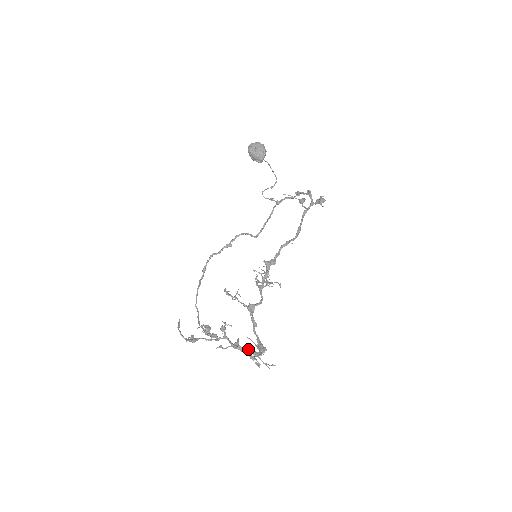
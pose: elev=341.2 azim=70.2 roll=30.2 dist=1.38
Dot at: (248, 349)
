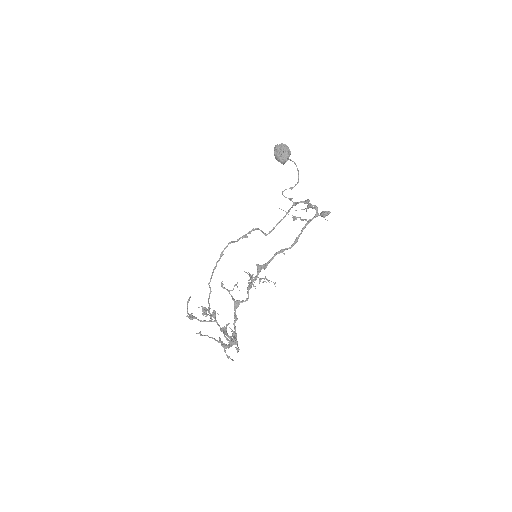
Dot at: (218, 341)
